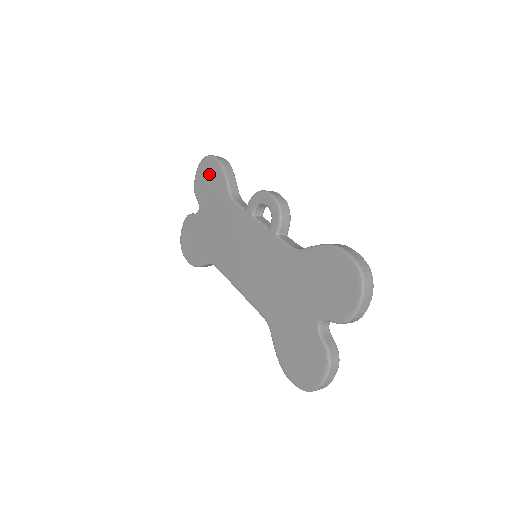
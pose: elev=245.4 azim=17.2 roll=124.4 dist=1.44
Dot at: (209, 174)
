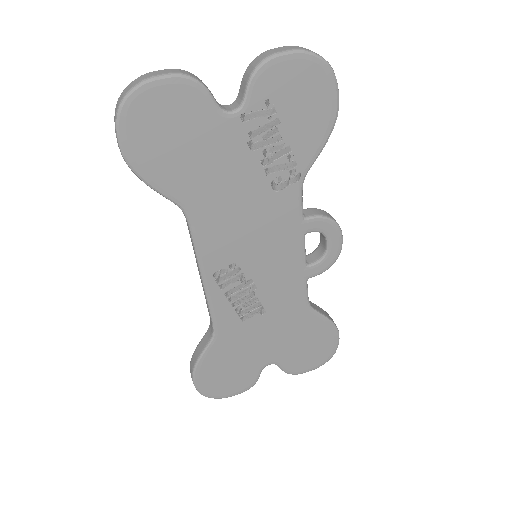
Dot at: occluded
